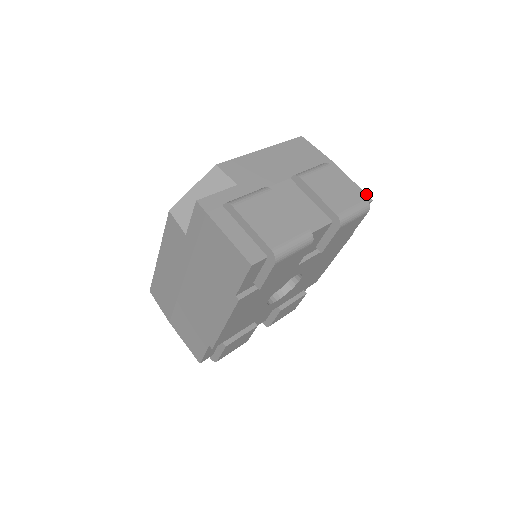
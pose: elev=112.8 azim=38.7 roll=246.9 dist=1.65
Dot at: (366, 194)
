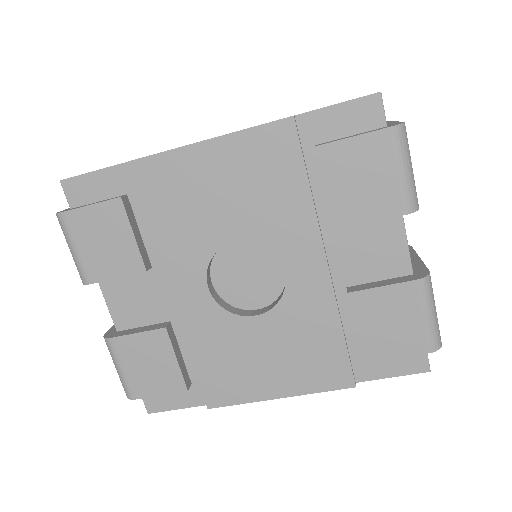
Dot at: occluded
